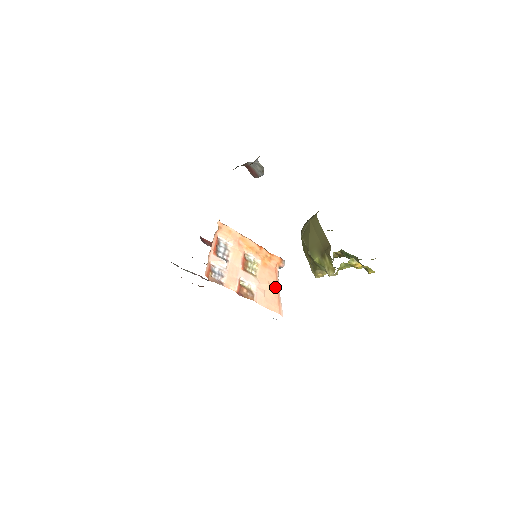
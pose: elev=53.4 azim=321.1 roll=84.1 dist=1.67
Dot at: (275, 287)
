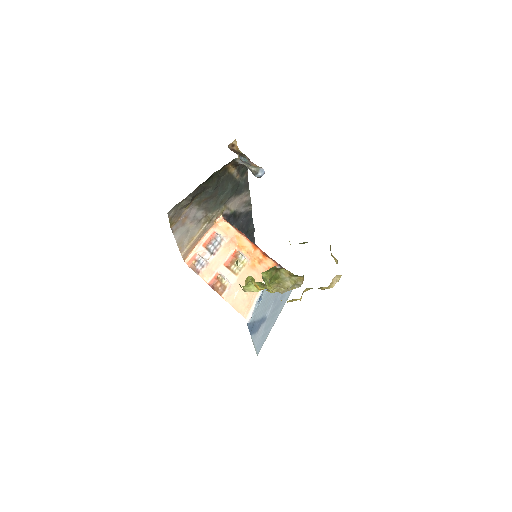
Dot at: occluded
